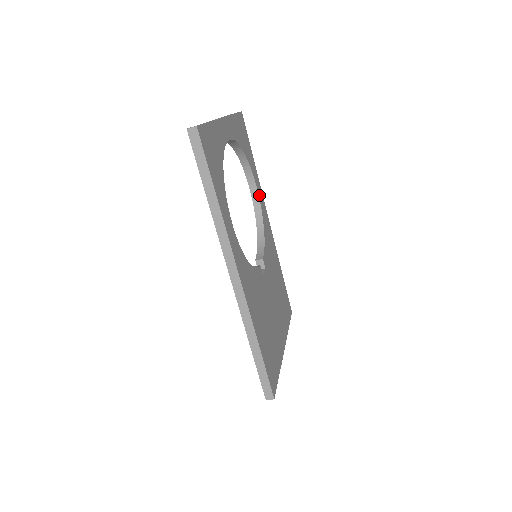
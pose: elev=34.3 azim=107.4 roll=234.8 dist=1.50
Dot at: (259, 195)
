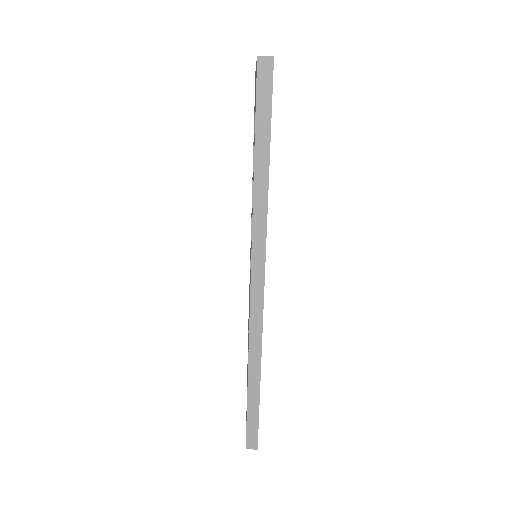
Dot at: occluded
